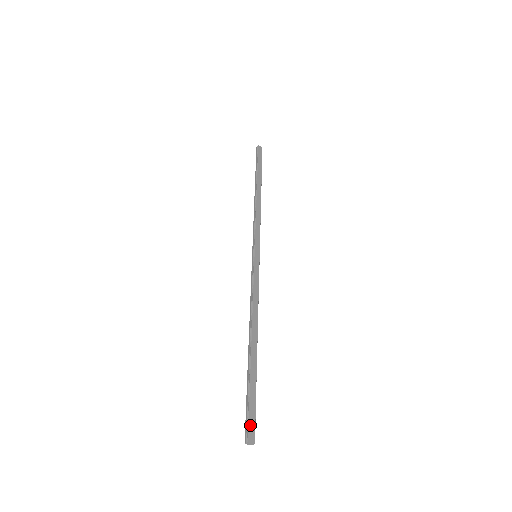
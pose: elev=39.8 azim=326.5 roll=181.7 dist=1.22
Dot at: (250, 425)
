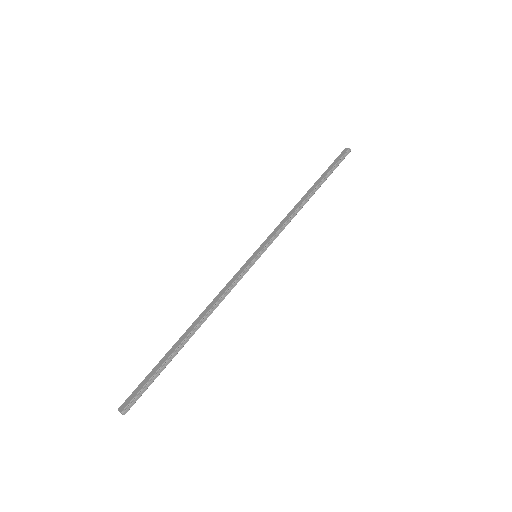
Dot at: (129, 397)
